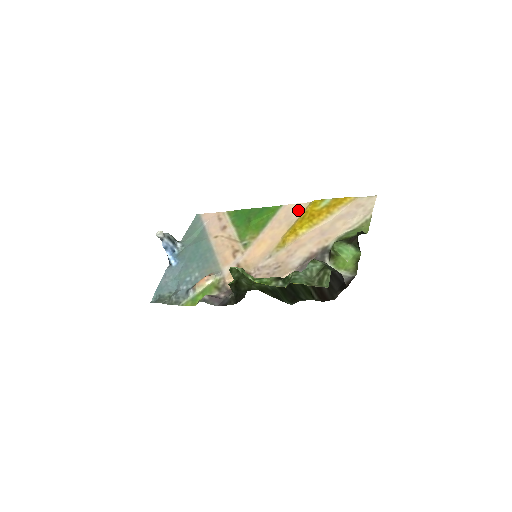
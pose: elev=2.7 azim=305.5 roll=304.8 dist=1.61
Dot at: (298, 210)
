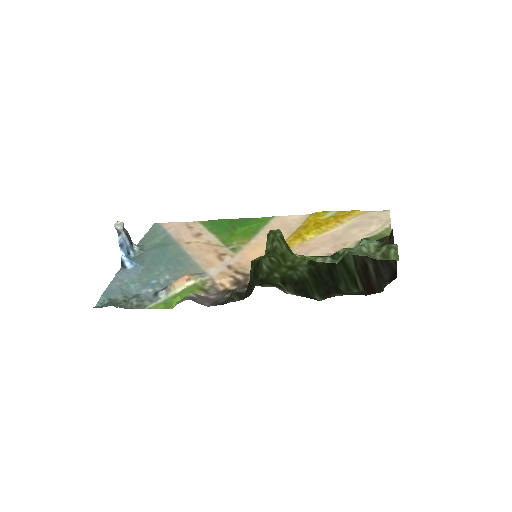
Dot at: (297, 220)
